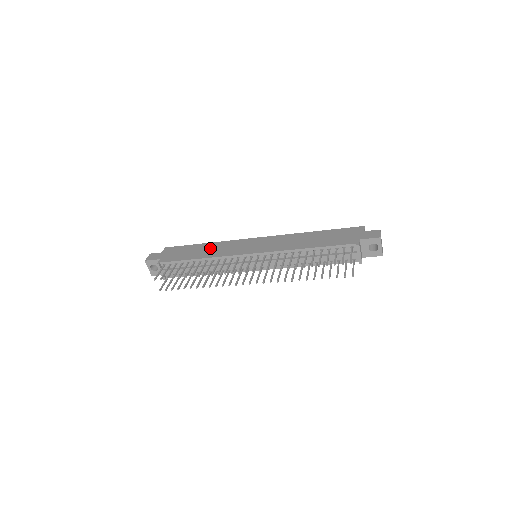
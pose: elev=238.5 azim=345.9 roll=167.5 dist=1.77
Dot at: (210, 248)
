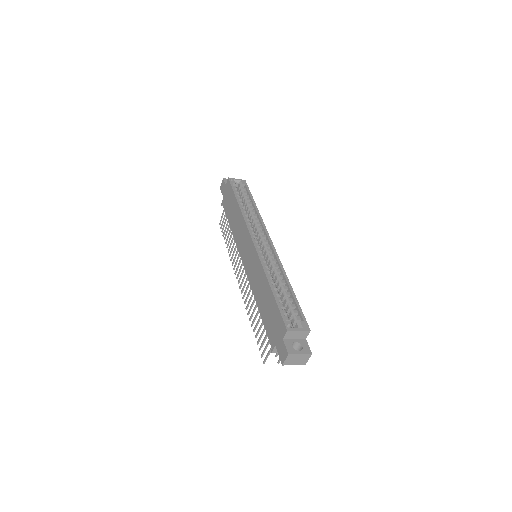
Dot at: (236, 218)
